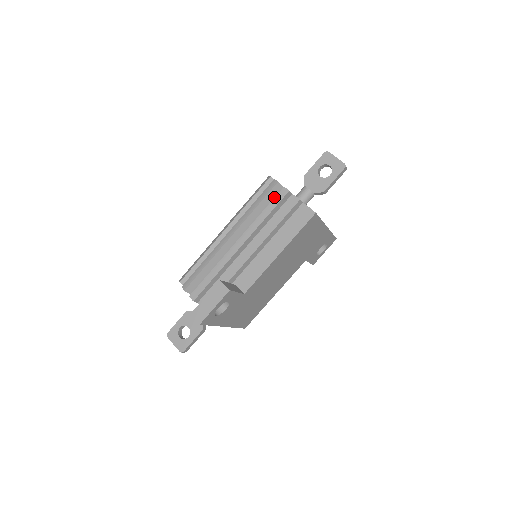
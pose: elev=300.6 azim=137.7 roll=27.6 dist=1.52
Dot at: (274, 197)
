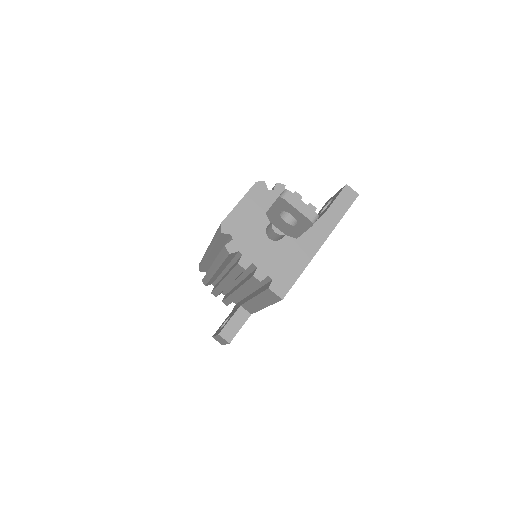
Dot at: (236, 256)
